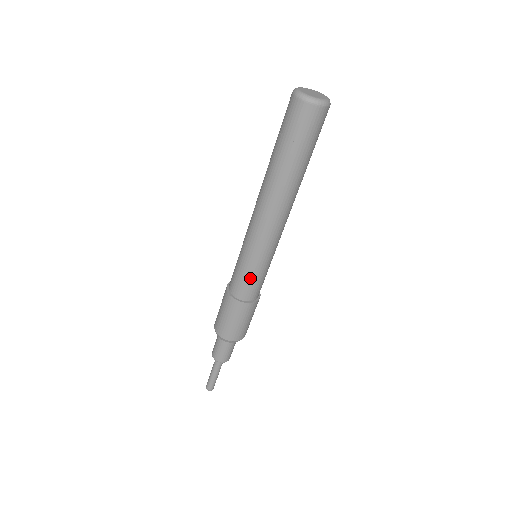
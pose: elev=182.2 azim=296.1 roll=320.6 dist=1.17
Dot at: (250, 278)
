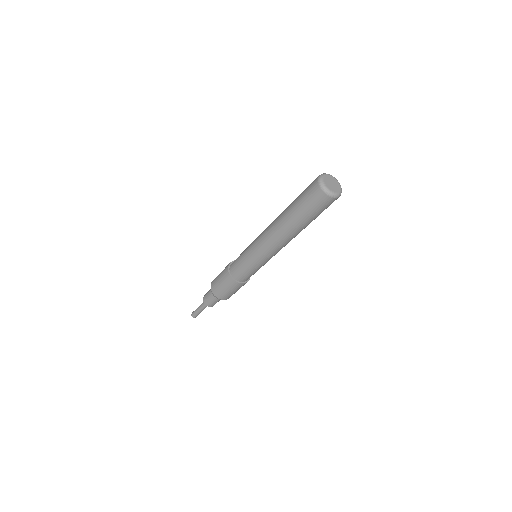
Dot at: occluded
